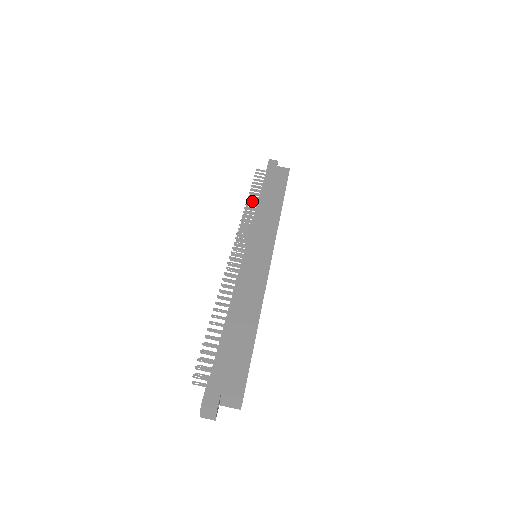
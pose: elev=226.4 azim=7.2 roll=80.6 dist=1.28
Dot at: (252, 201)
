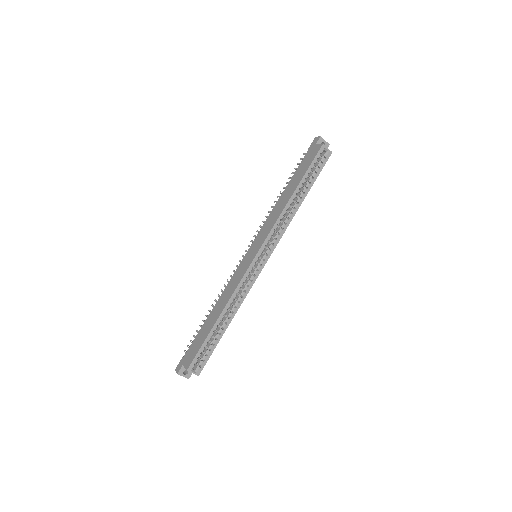
Dot at: (279, 197)
